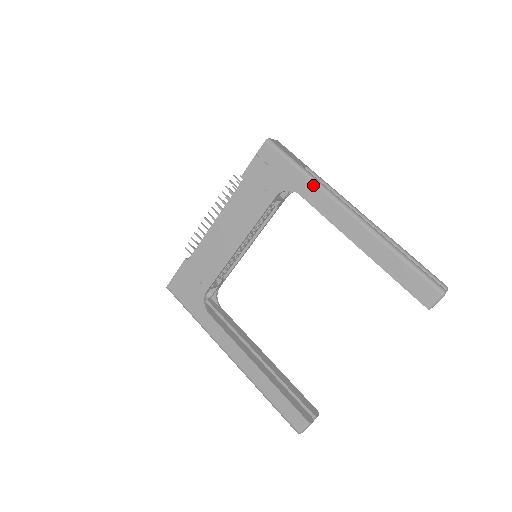
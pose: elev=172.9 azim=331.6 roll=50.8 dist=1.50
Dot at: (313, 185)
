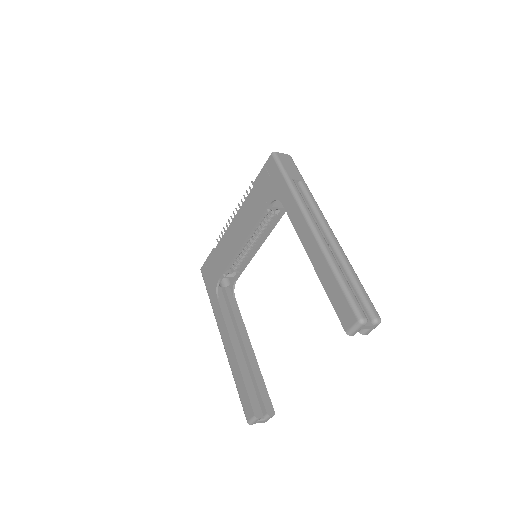
Dot at: (292, 197)
